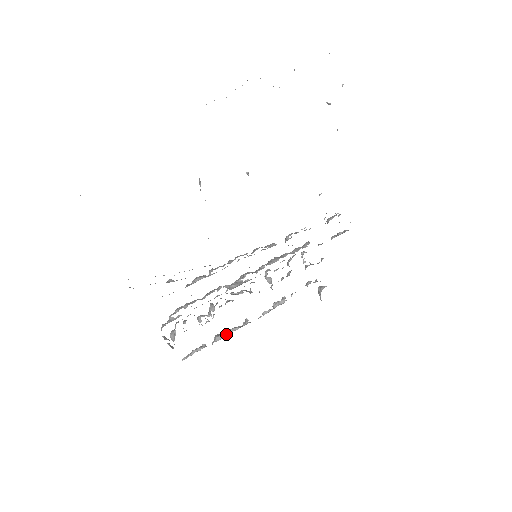
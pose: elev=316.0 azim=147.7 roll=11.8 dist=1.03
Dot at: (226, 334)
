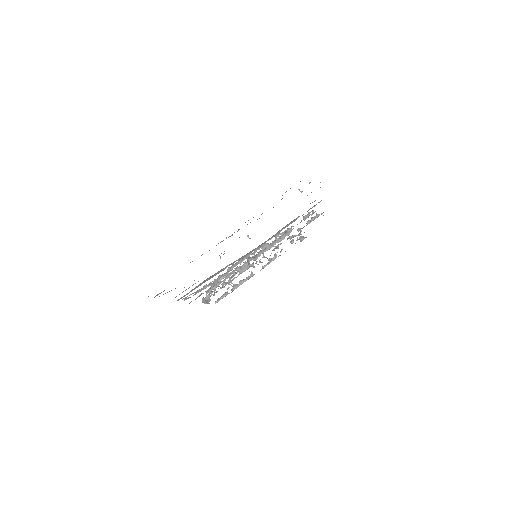
Dot at: occluded
